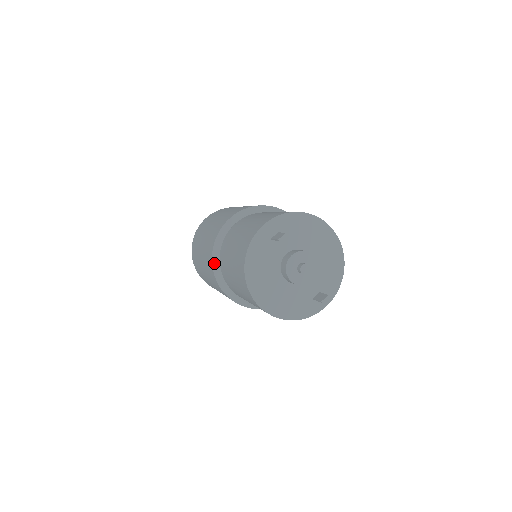
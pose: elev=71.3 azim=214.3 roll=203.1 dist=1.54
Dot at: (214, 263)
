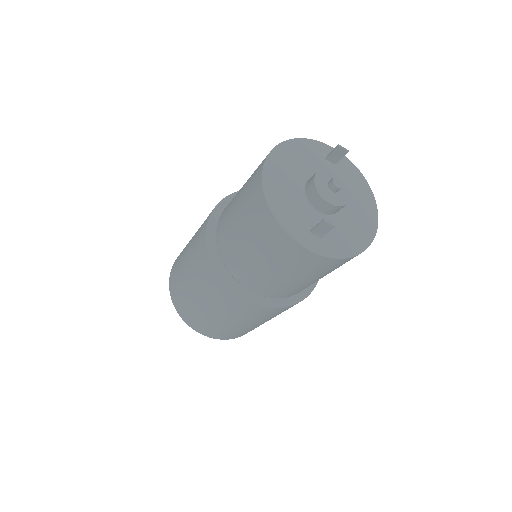
Dot at: (230, 197)
